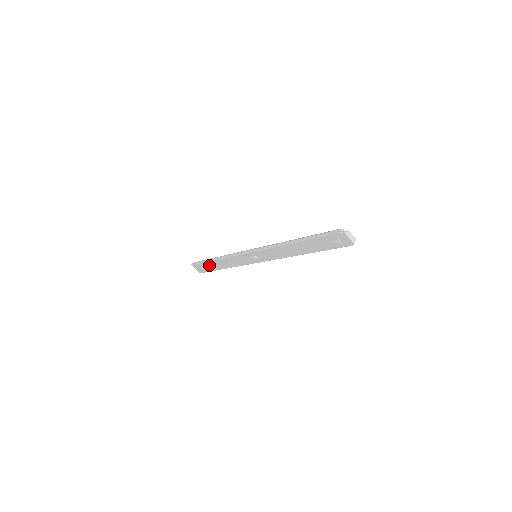
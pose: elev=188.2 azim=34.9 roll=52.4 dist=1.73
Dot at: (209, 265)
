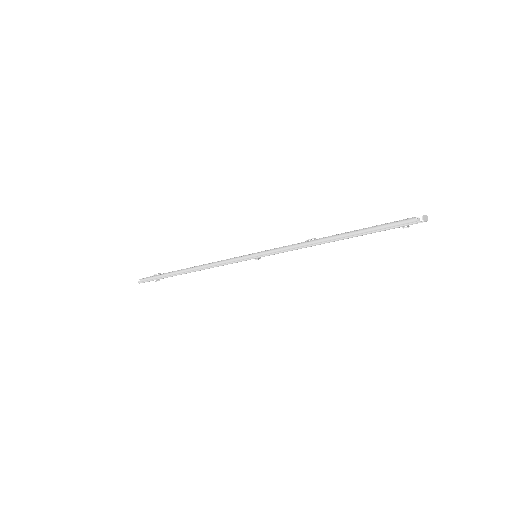
Dot at: occluded
